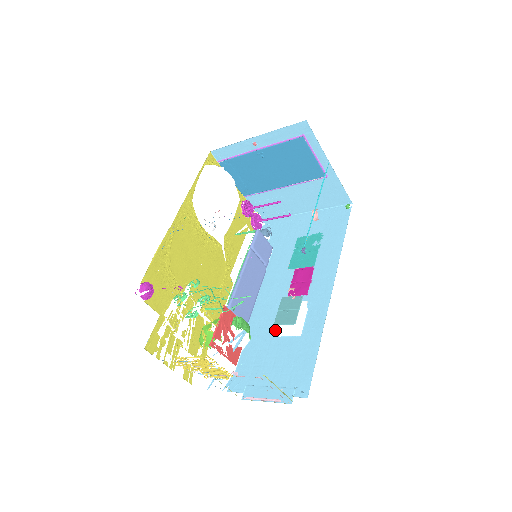
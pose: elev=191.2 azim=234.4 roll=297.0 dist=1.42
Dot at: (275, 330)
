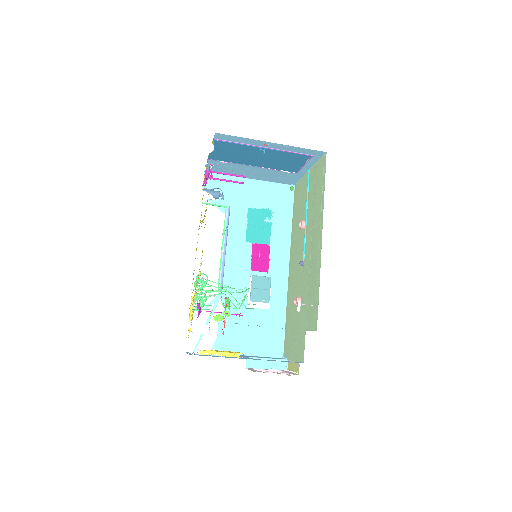
Dot at: (246, 302)
